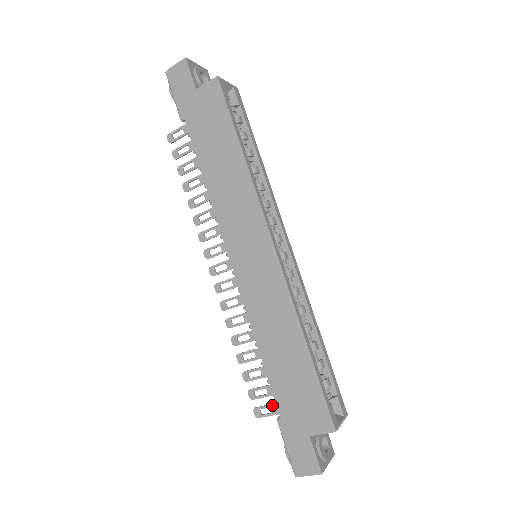
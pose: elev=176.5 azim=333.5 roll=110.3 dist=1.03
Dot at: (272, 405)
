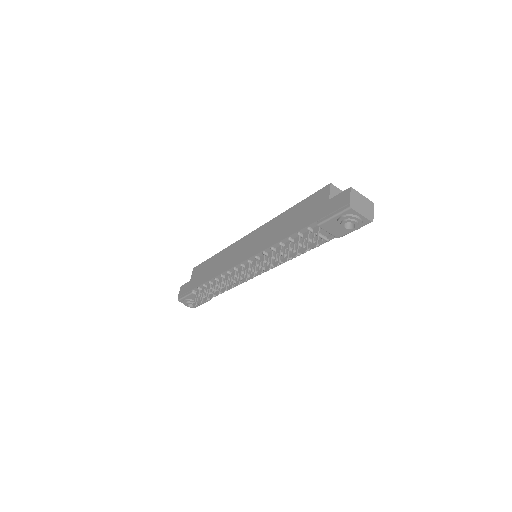
Dot at: (313, 234)
